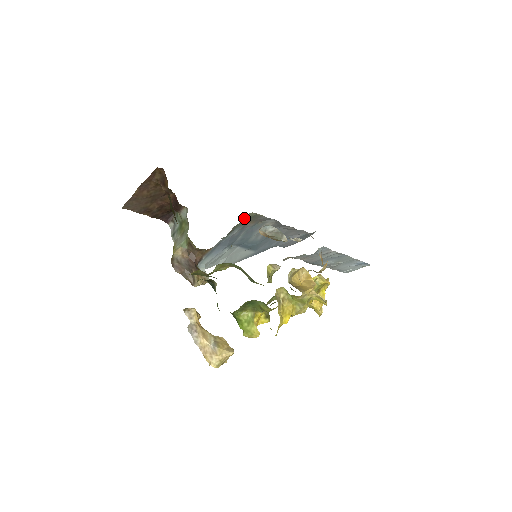
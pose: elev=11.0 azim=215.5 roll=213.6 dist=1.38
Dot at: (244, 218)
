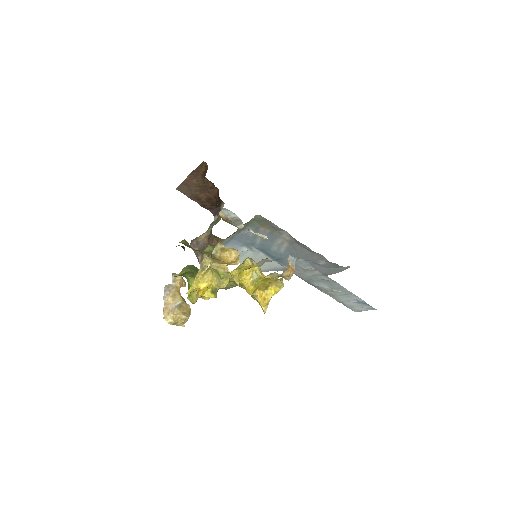
Dot at: (253, 219)
